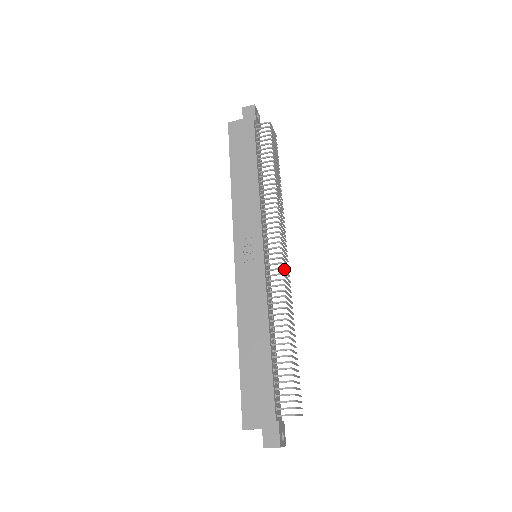
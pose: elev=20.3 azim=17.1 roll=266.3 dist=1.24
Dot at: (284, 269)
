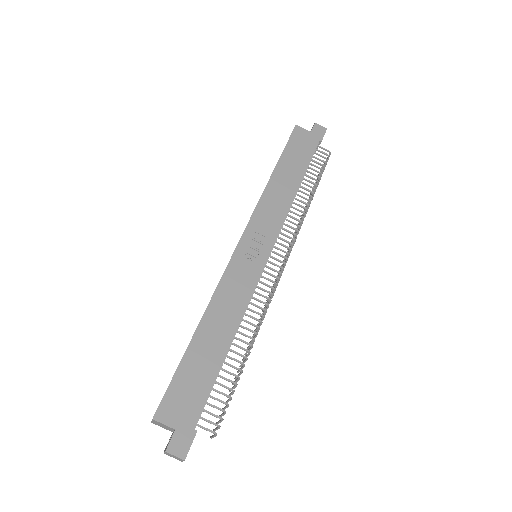
Dot at: occluded
